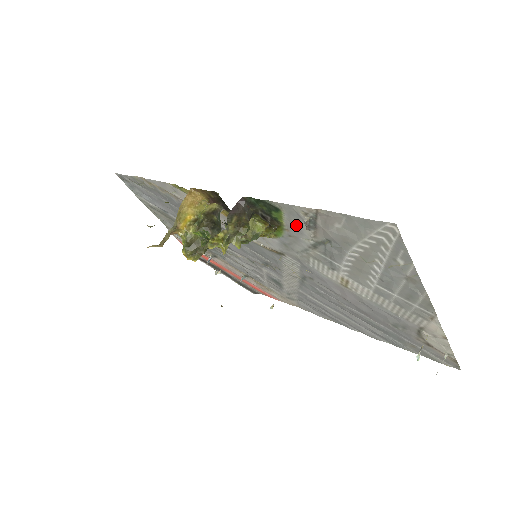
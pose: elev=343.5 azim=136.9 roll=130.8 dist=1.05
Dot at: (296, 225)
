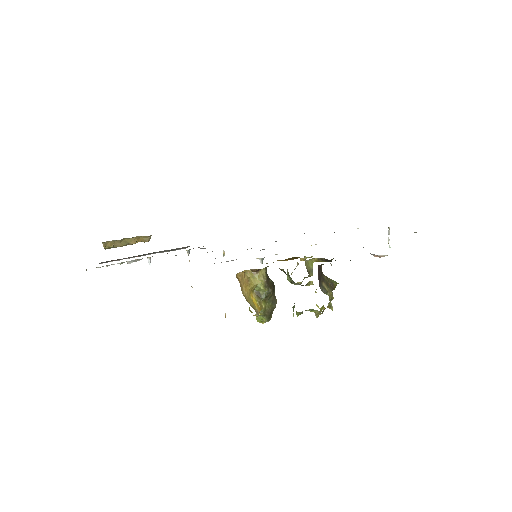
Dot at: occluded
